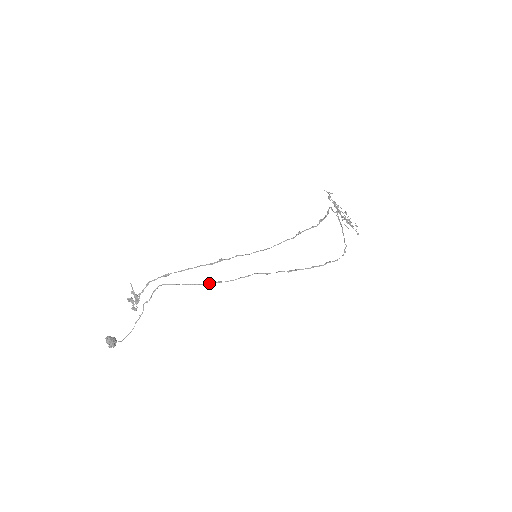
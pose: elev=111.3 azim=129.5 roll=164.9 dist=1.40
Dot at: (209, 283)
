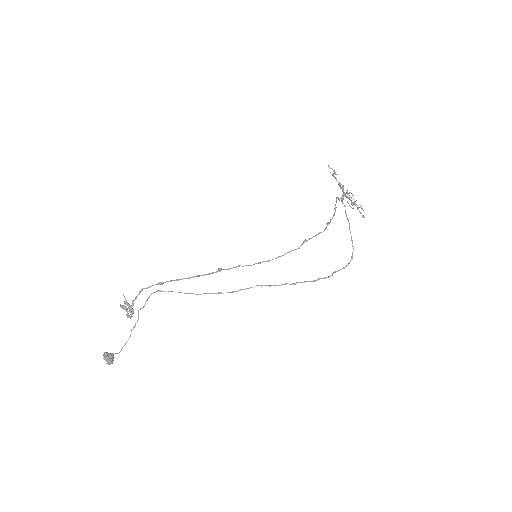
Dot at: (208, 293)
